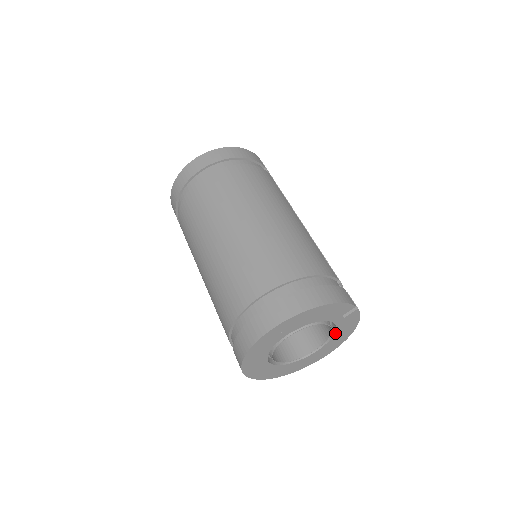
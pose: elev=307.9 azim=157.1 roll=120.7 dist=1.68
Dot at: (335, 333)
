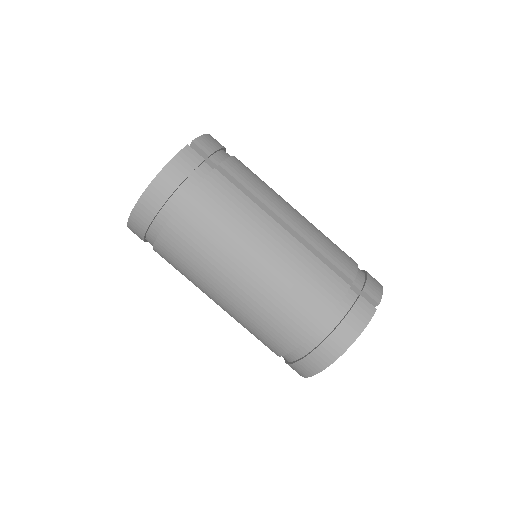
Dot at: occluded
